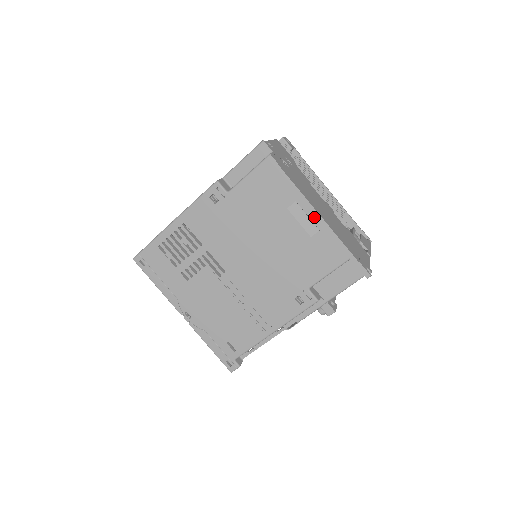
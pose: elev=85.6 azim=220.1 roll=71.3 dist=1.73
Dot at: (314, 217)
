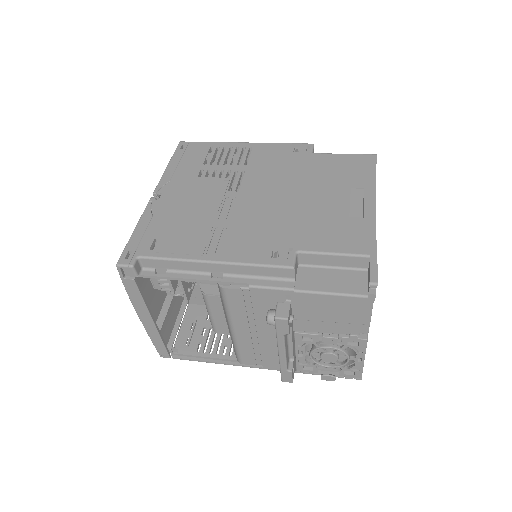
Dot at: (369, 206)
